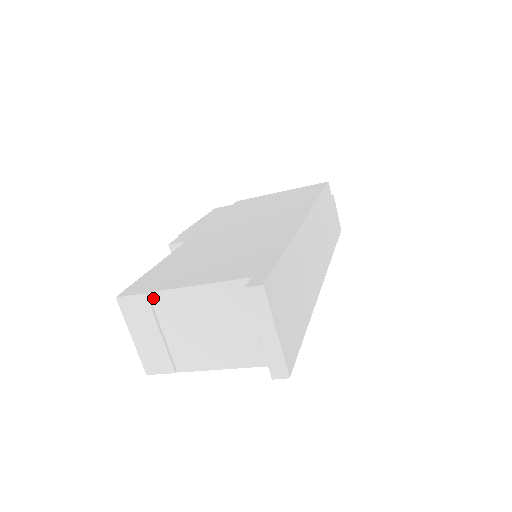
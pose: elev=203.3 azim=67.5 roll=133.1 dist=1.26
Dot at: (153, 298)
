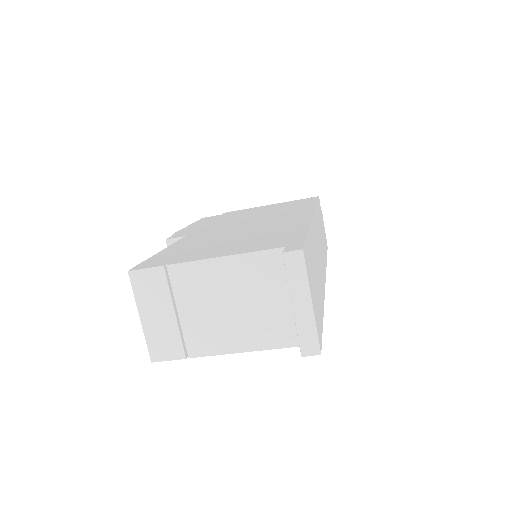
Dot at: (171, 271)
